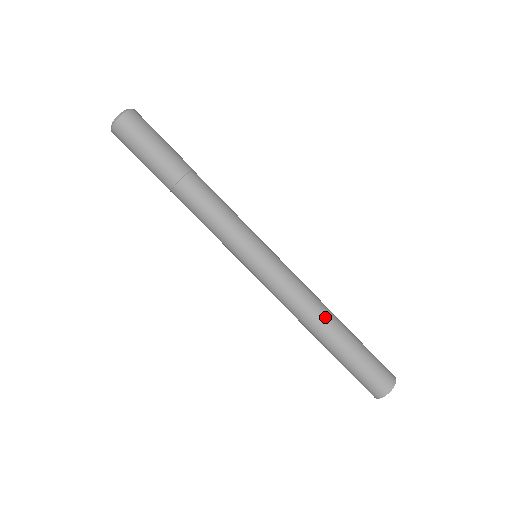
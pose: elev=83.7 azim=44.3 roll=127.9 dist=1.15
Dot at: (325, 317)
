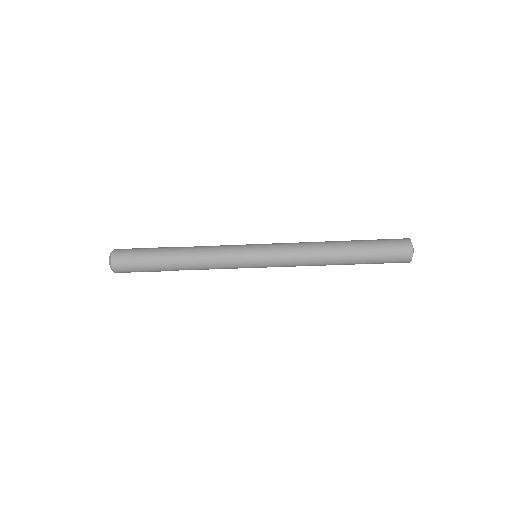
Dot at: (328, 260)
